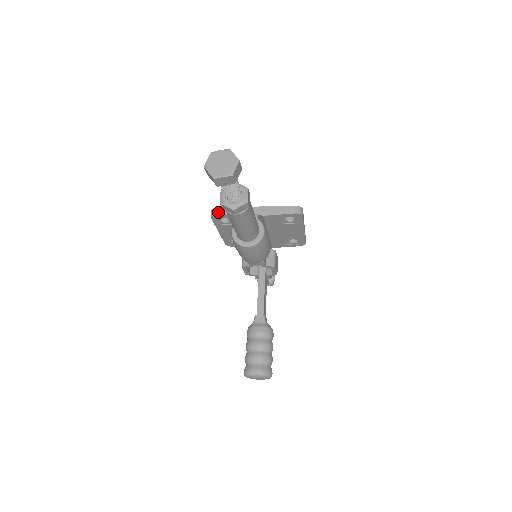
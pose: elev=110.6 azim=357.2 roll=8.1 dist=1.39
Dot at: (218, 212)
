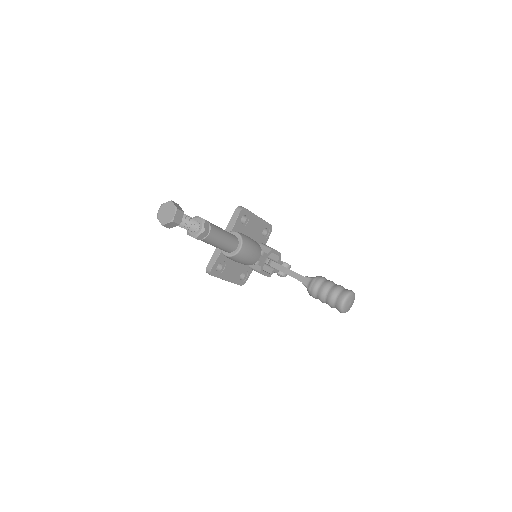
Dot at: (210, 267)
